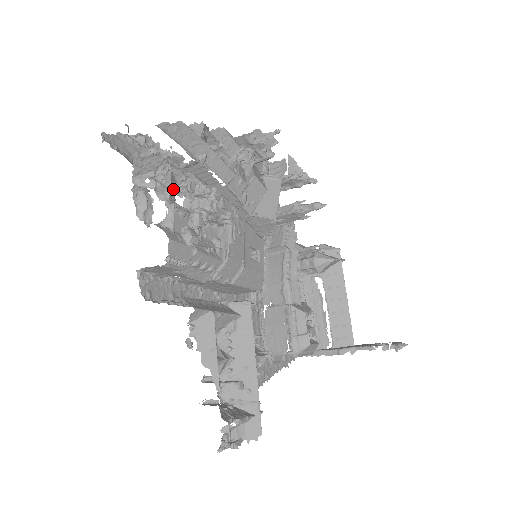
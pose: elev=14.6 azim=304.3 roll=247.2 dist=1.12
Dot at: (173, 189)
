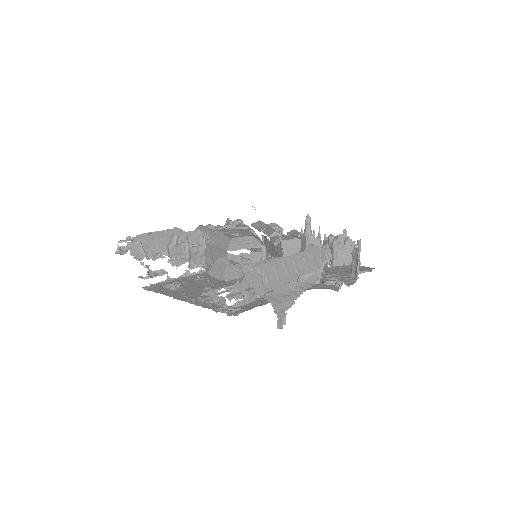
Dot at: occluded
